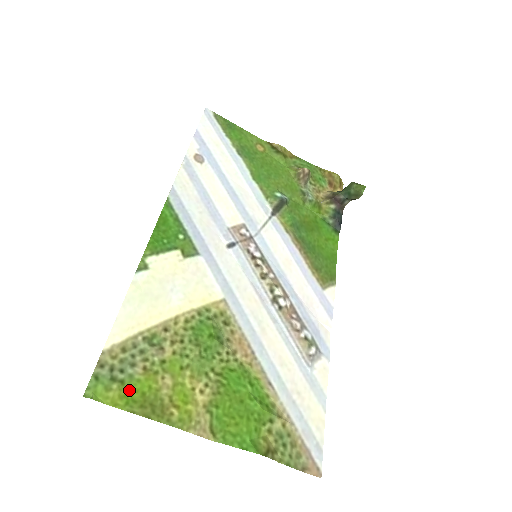
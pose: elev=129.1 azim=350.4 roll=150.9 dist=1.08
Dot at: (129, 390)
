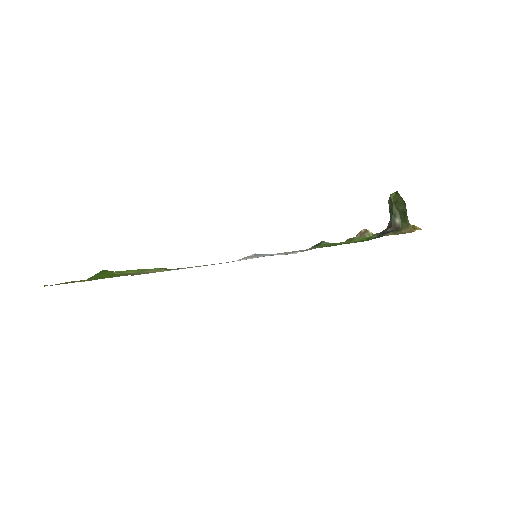
Dot at: occluded
